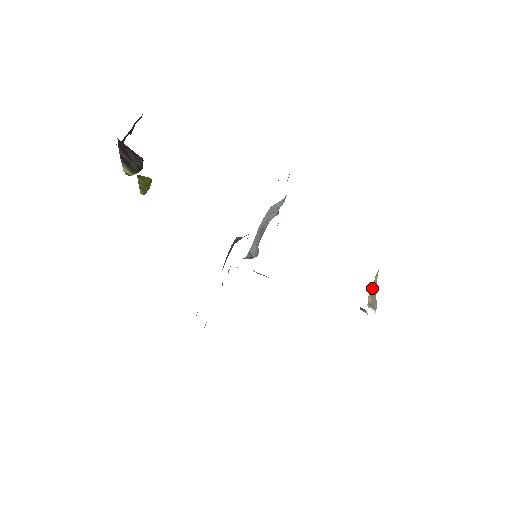
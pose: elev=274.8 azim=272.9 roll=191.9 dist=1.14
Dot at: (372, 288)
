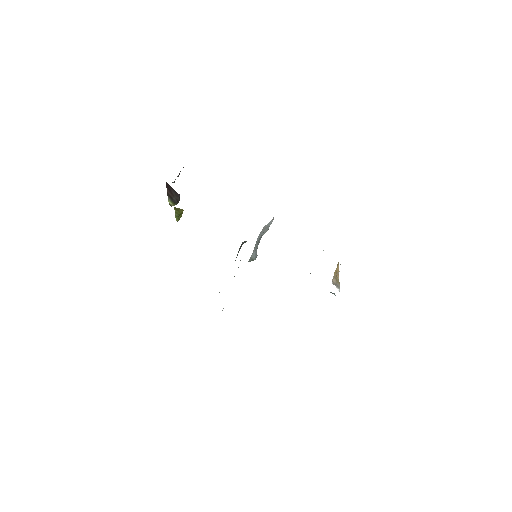
Dot at: (335, 273)
